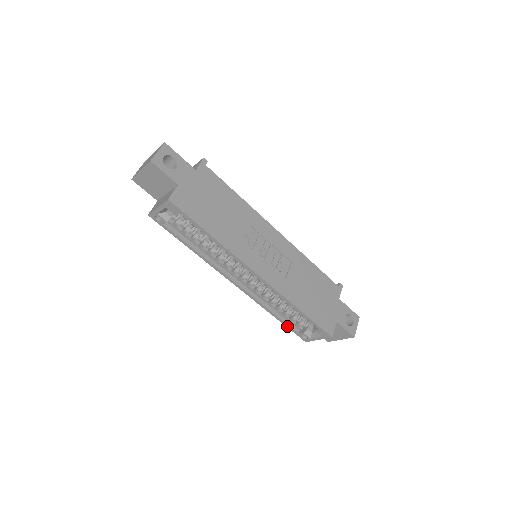
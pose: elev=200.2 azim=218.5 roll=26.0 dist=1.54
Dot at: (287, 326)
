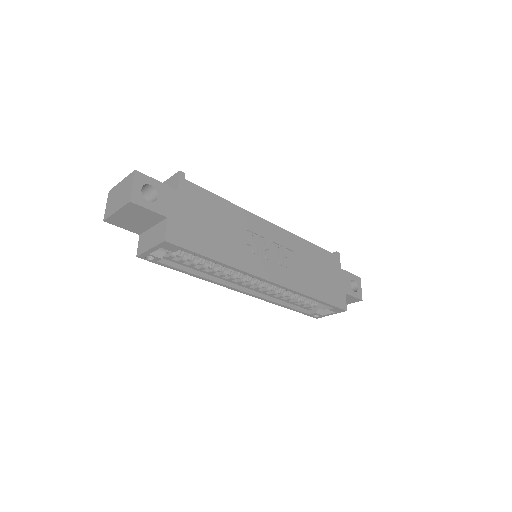
Dot at: (298, 311)
